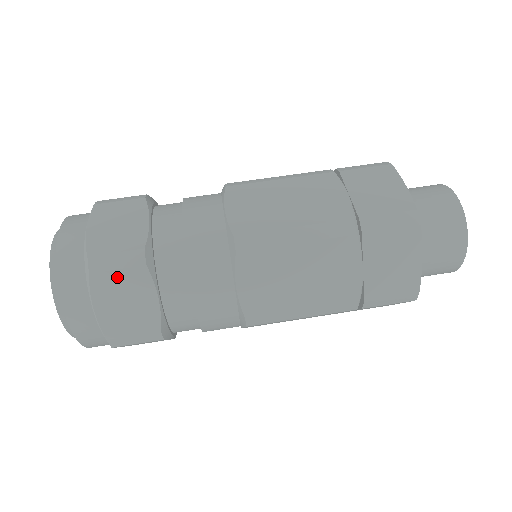
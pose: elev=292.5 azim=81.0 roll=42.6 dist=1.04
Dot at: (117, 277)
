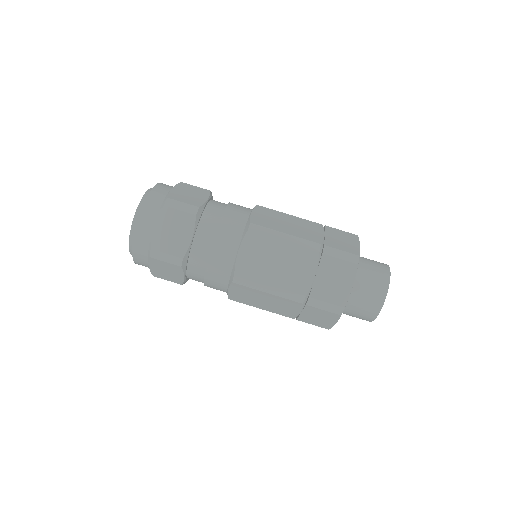
Dot at: (177, 214)
